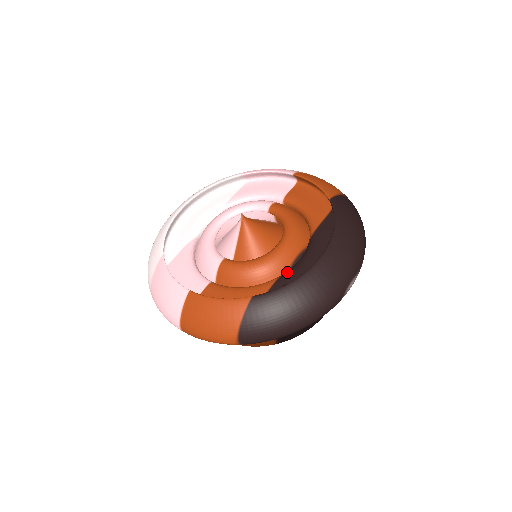
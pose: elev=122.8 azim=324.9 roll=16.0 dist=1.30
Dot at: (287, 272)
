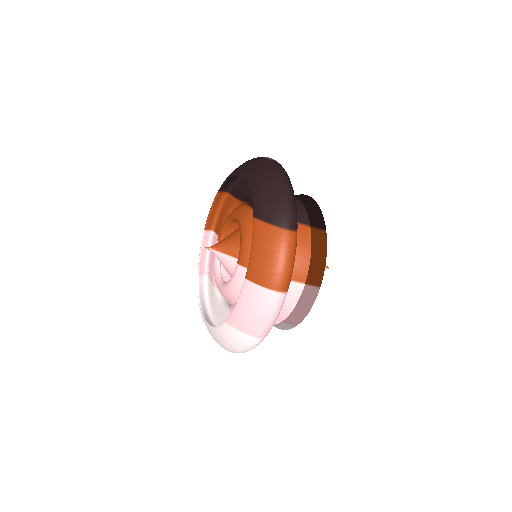
Dot at: occluded
